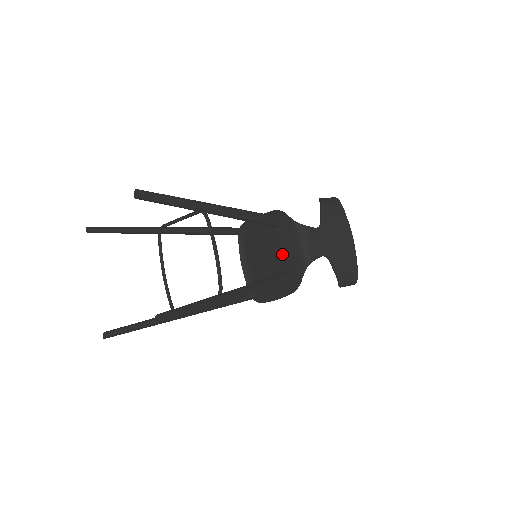
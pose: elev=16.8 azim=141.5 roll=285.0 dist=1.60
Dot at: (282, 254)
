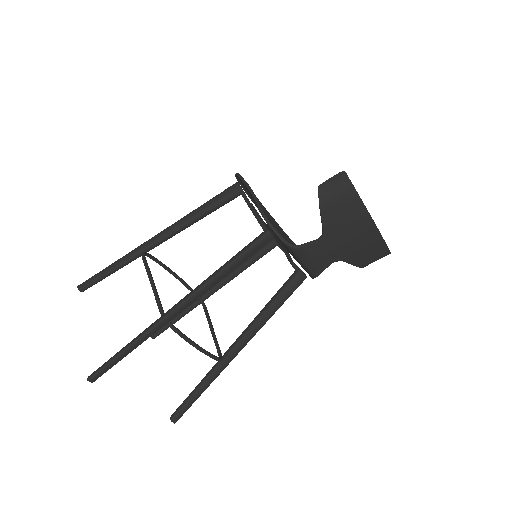
Dot at: occluded
